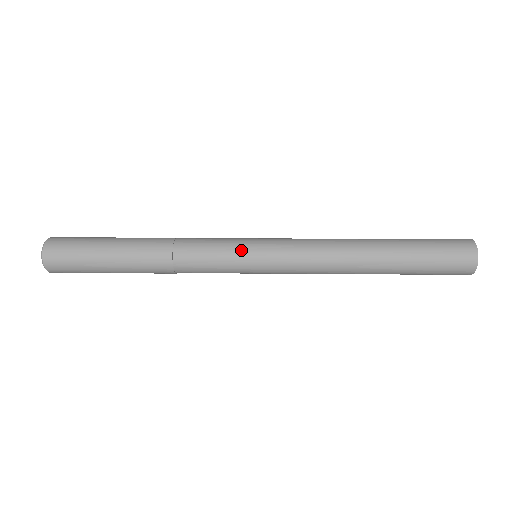
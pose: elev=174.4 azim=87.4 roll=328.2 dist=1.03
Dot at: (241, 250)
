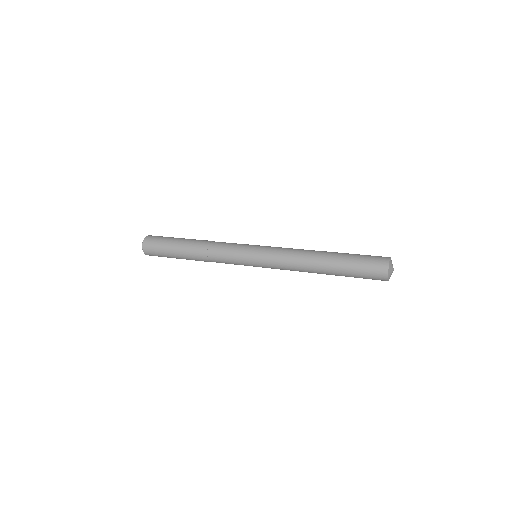
Dot at: (244, 259)
